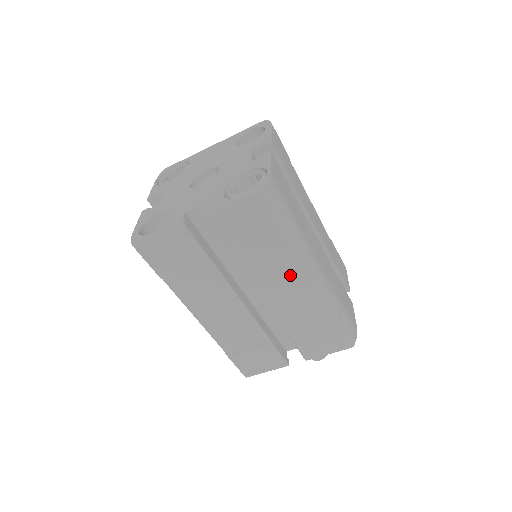
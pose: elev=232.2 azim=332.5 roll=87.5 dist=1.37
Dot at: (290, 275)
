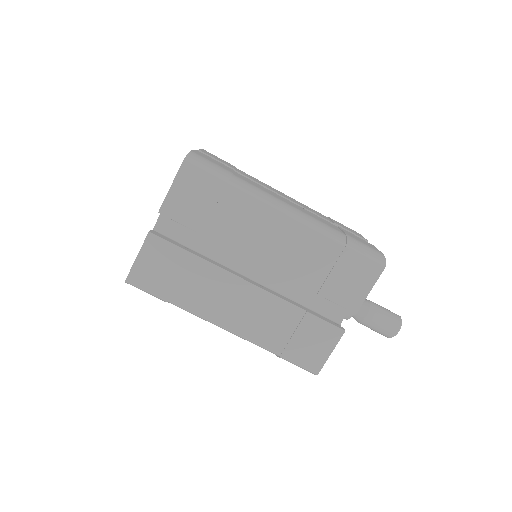
Dot at: (265, 224)
